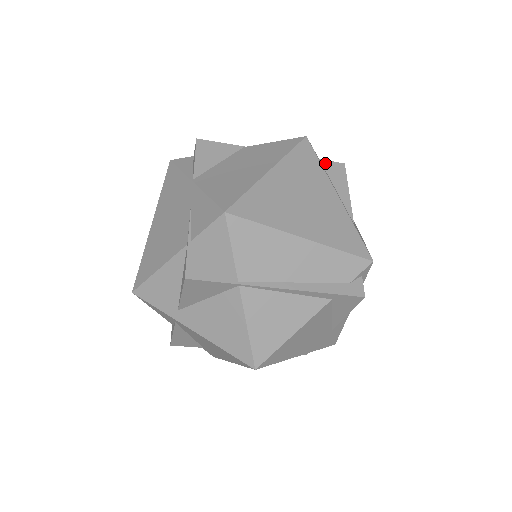
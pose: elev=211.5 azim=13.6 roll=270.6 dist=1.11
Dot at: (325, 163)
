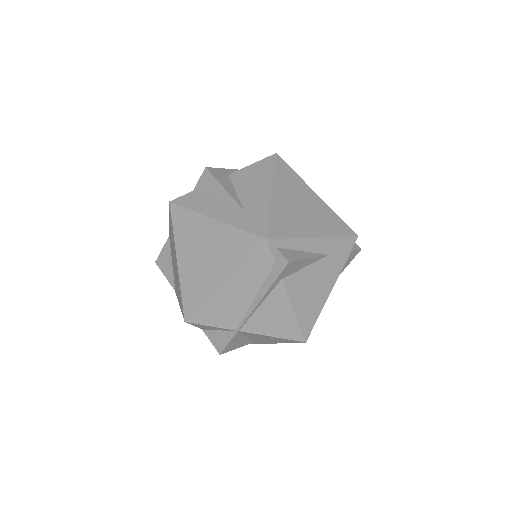
Dot at: (199, 185)
